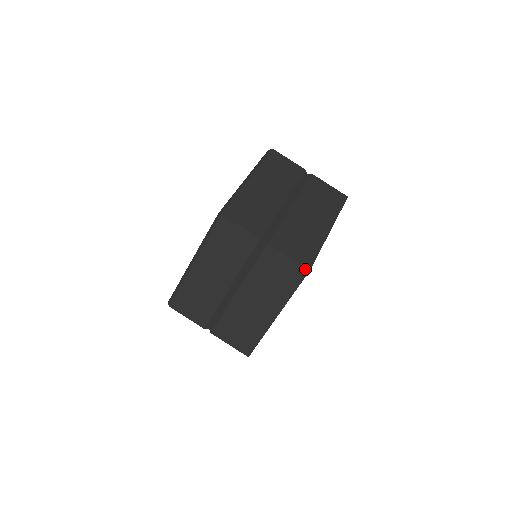
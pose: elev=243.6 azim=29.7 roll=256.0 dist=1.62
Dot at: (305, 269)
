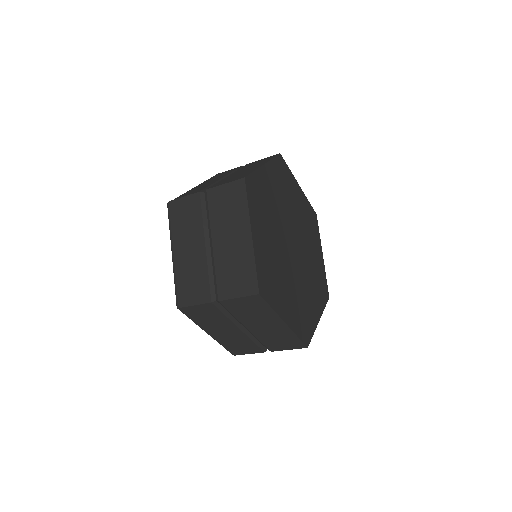
Dot at: (256, 296)
